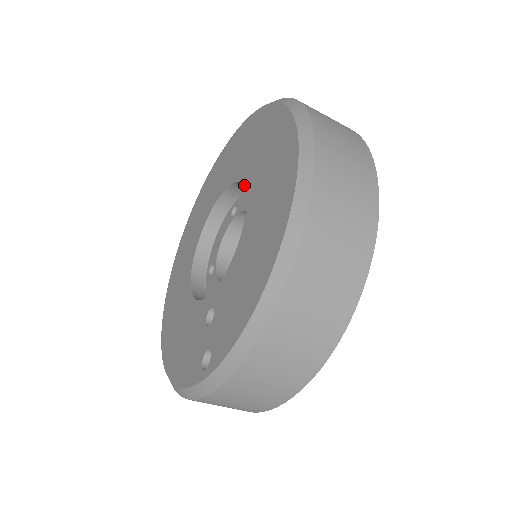
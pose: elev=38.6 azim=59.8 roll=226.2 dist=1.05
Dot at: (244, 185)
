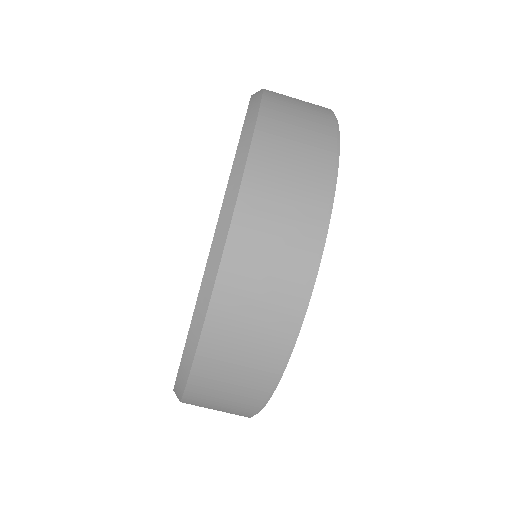
Dot at: occluded
